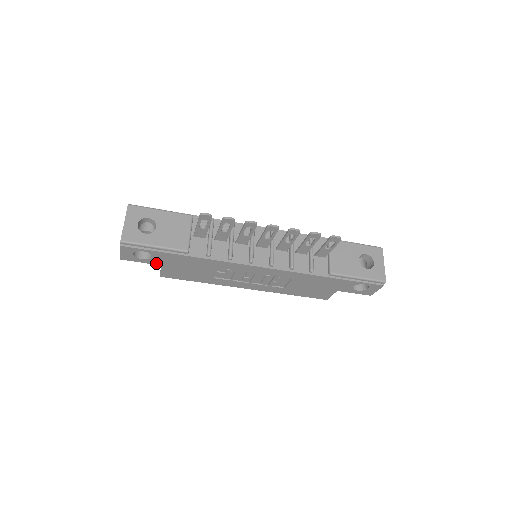
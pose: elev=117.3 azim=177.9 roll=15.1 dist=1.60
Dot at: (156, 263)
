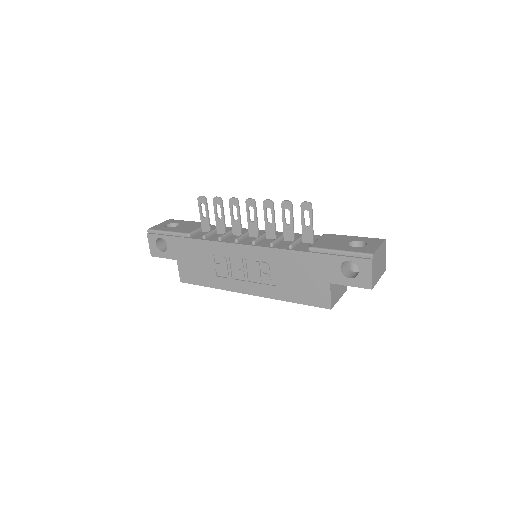
Dot at: (173, 257)
